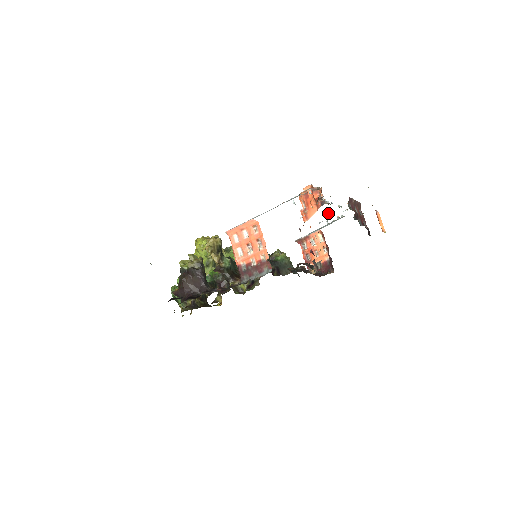
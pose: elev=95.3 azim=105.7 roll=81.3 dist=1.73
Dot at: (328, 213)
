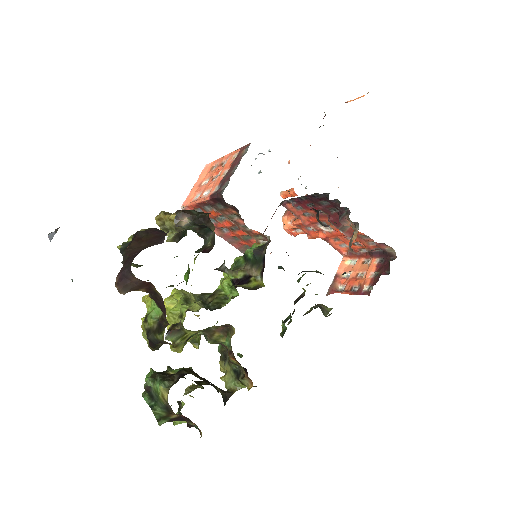
Dot at: occluded
